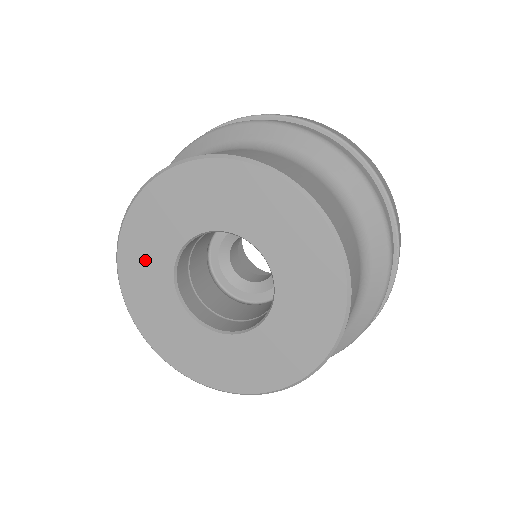
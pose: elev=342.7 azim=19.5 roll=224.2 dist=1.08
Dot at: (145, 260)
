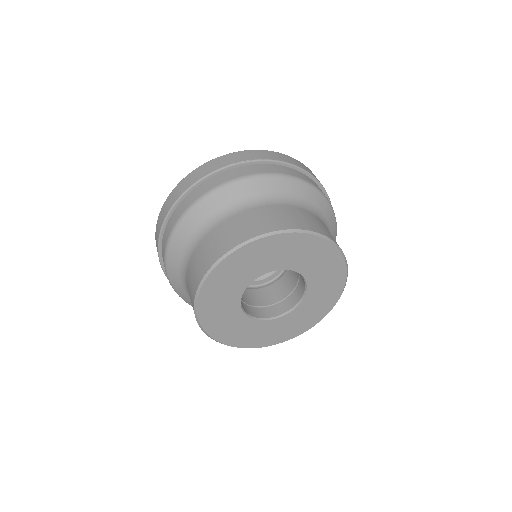
Dot at: (219, 309)
